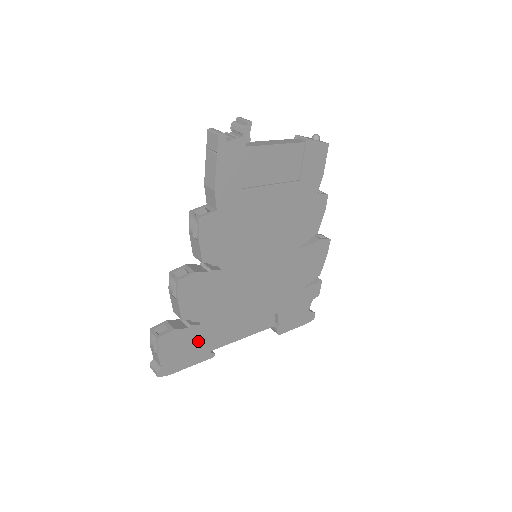
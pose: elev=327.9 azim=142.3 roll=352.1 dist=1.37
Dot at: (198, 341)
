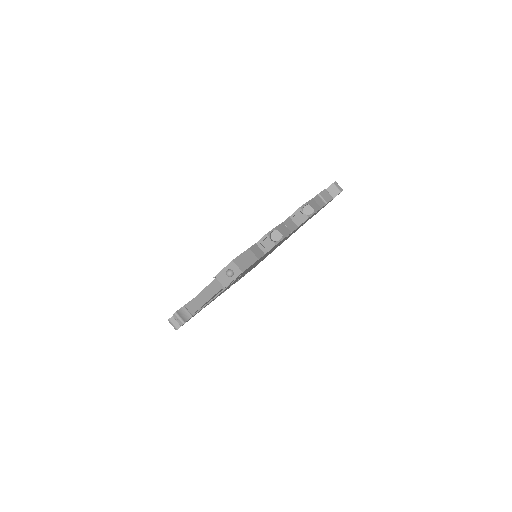
Dot at: occluded
